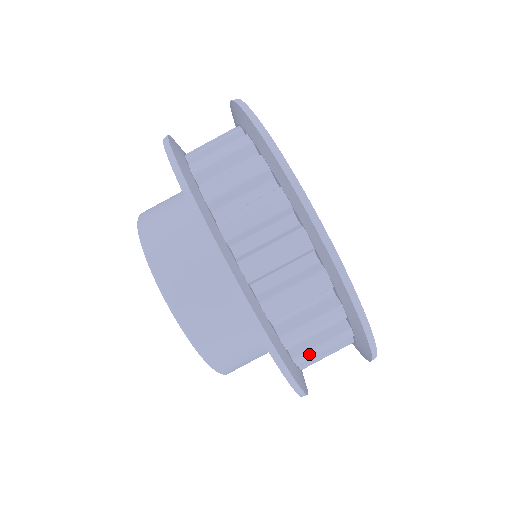
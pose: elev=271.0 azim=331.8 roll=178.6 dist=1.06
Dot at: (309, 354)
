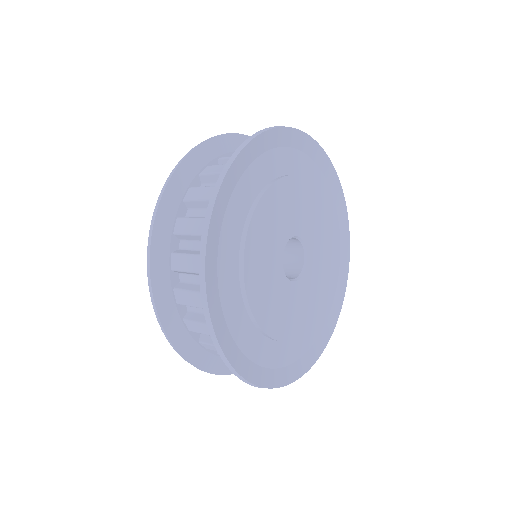
Dot at: occluded
